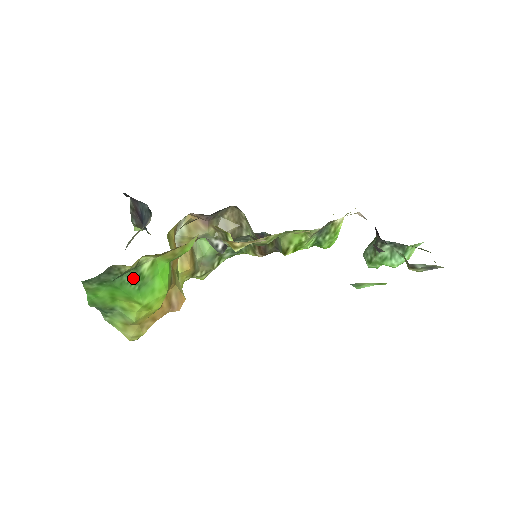
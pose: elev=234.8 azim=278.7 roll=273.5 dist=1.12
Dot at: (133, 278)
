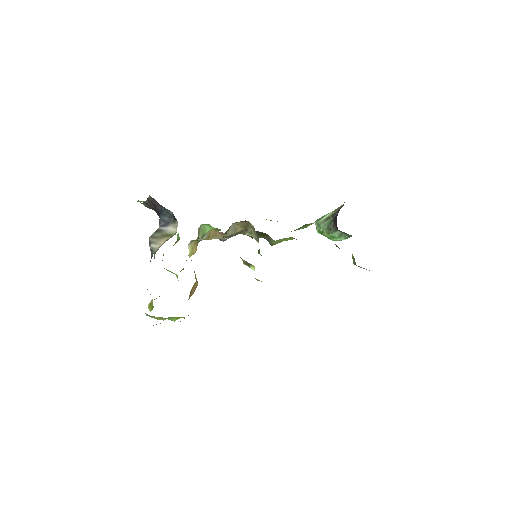
Dot at: occluded
